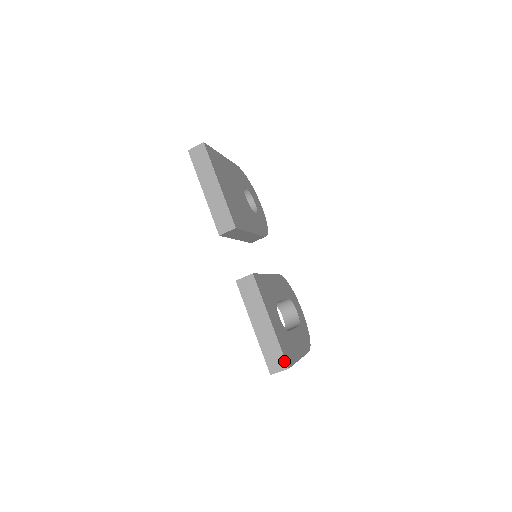
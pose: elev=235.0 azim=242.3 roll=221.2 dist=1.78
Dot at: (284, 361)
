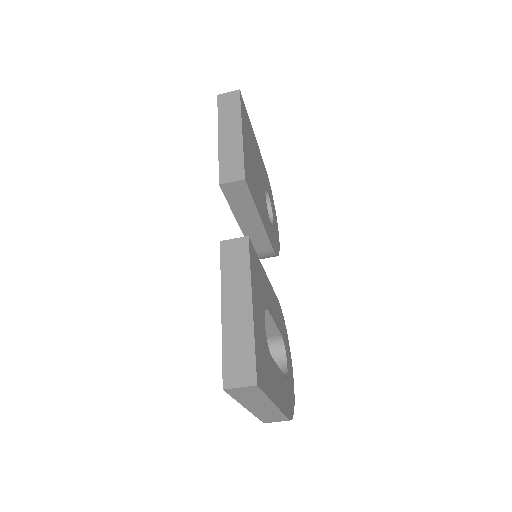
Dot at: (253, 370)
